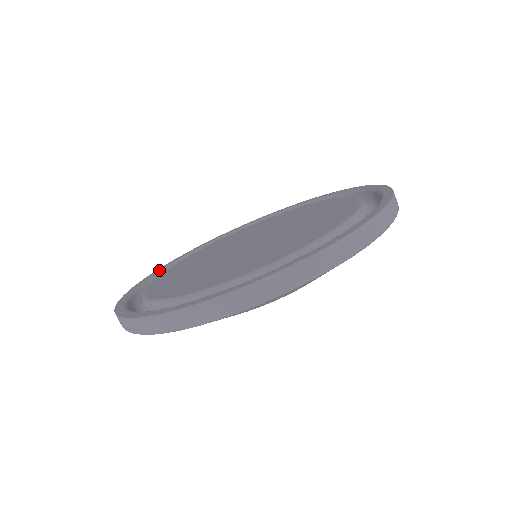
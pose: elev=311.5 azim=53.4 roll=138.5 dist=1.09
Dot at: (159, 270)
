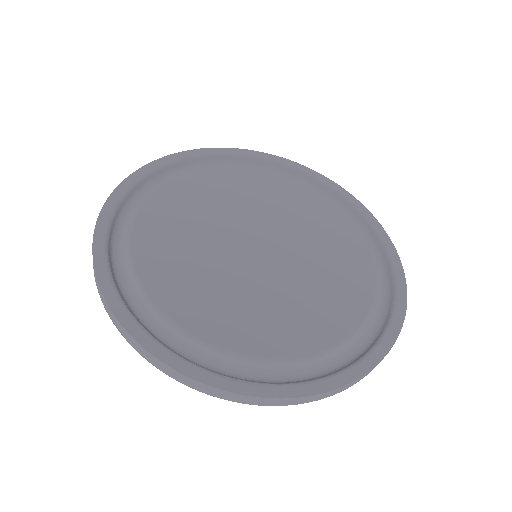
Dot at: (120, 300)
